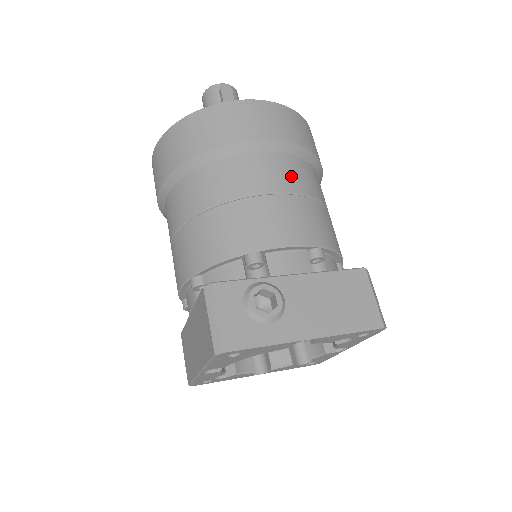
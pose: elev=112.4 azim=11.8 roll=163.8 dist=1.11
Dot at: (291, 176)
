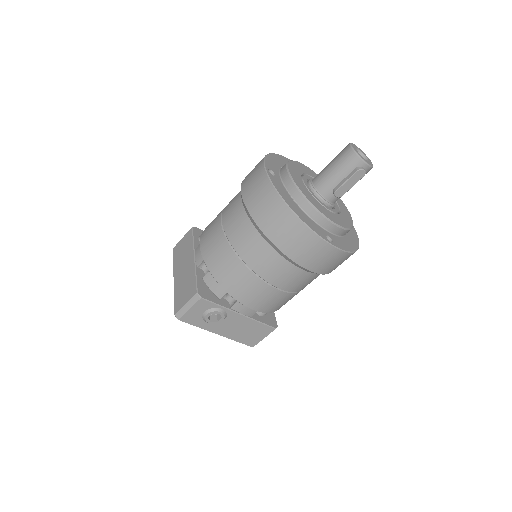
Dot at: (296, 283)
